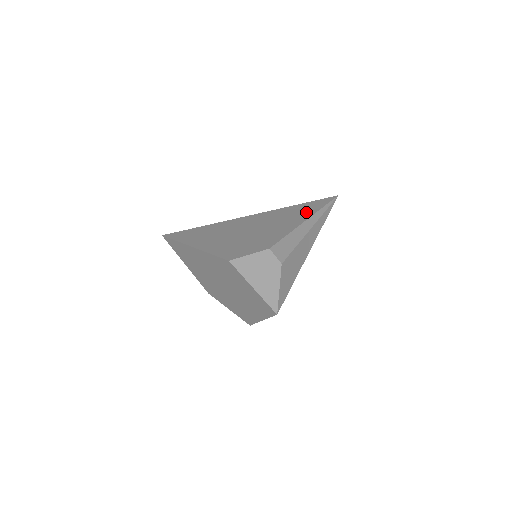
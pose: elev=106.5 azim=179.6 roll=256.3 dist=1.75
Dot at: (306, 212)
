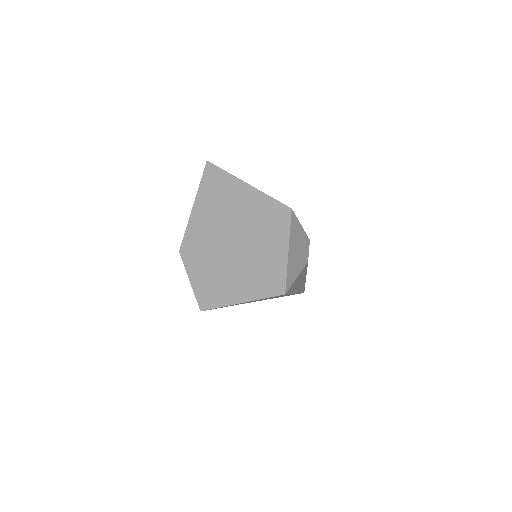
Dot at: occluded
